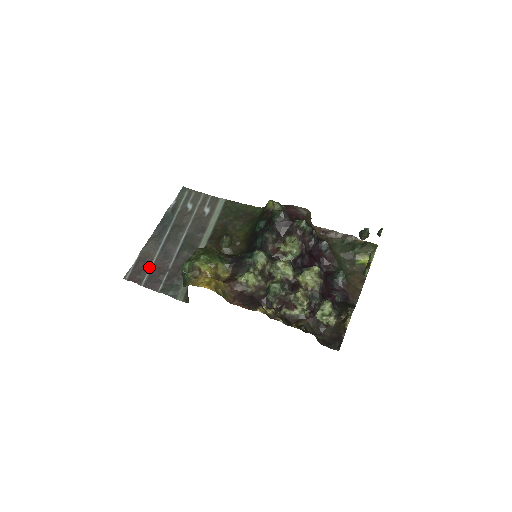
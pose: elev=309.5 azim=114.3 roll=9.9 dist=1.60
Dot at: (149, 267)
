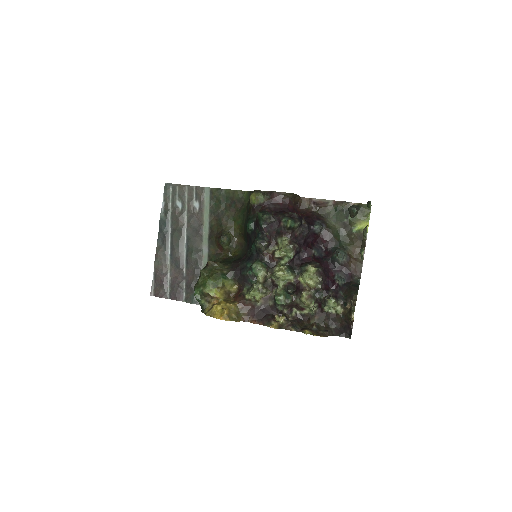
Dot at: (167, 279)
